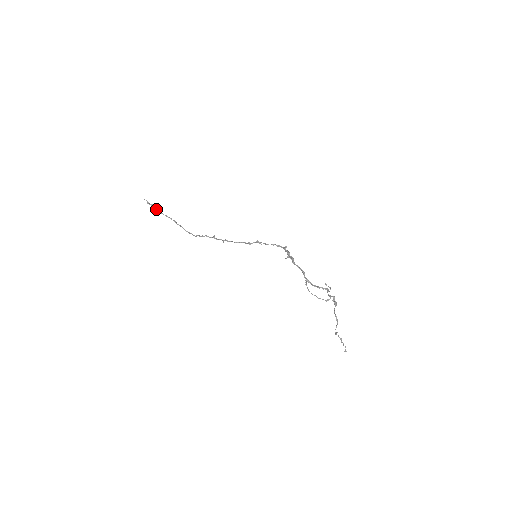
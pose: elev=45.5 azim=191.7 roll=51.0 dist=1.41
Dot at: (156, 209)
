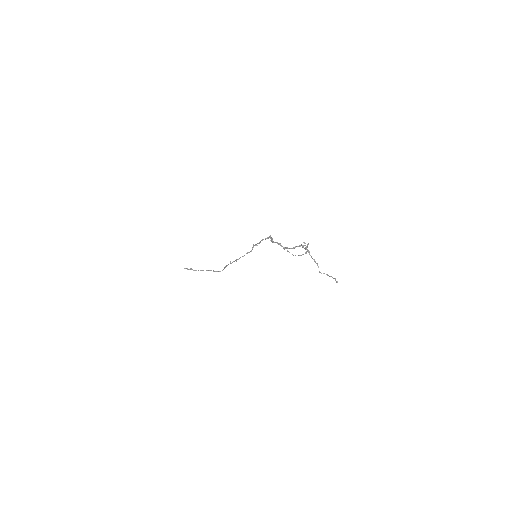
Dot at: (194, 270)
